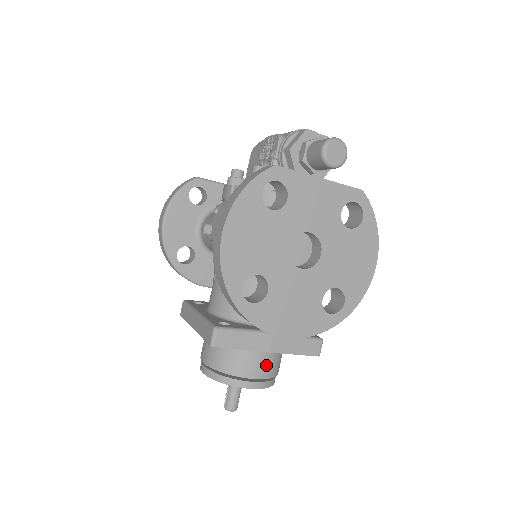
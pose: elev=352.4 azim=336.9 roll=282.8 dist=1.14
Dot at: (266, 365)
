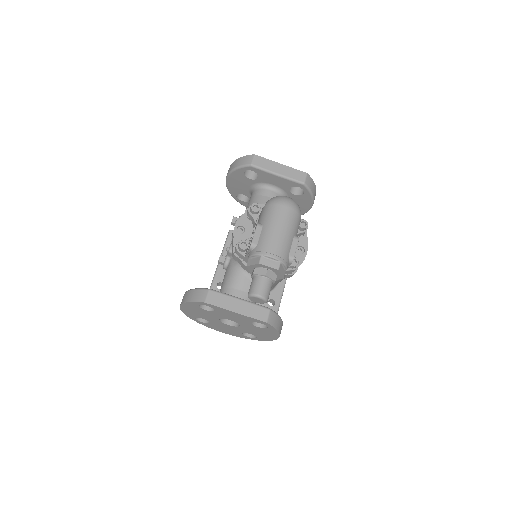
Dot at: occluded
